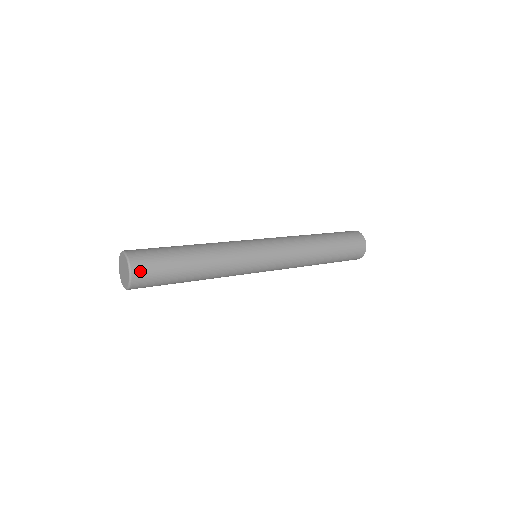
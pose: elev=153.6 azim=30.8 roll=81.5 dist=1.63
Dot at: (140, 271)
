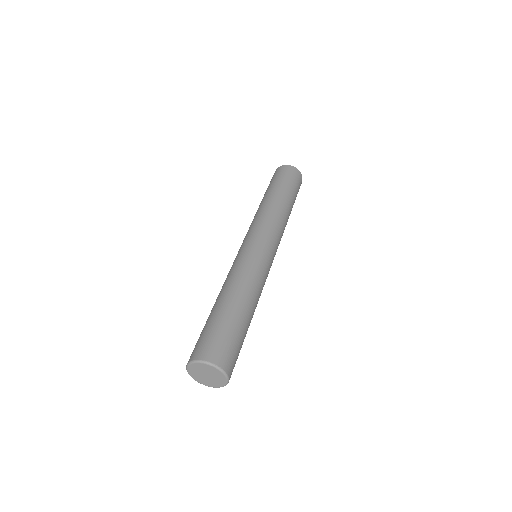
Dot at: (232, 368)
